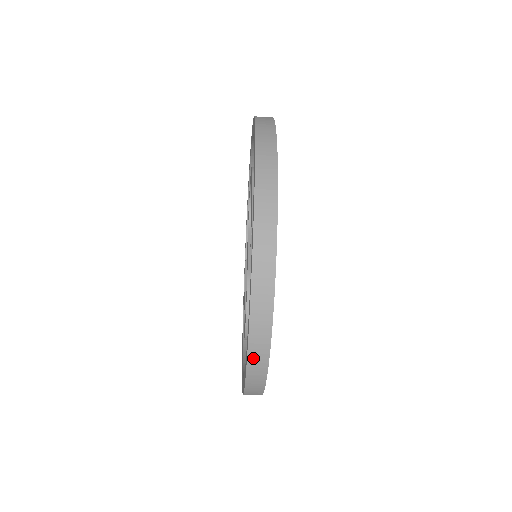
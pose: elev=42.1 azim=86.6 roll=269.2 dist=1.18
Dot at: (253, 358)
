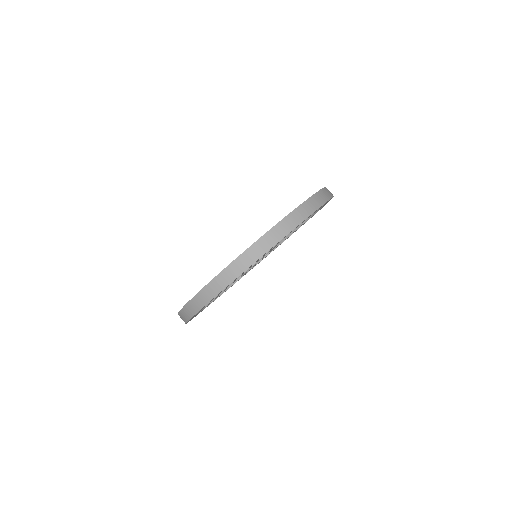
Dot at: (323, 192)
